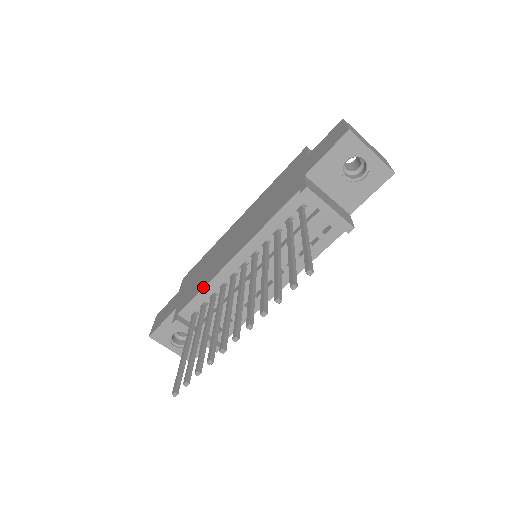
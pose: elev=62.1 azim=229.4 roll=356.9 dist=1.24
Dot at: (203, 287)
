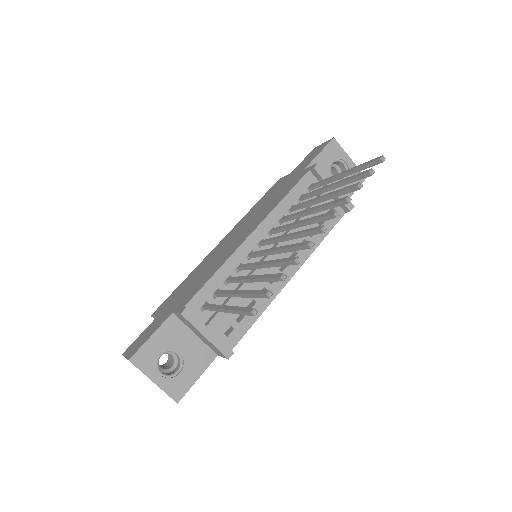
Dot at: (217, 269)
